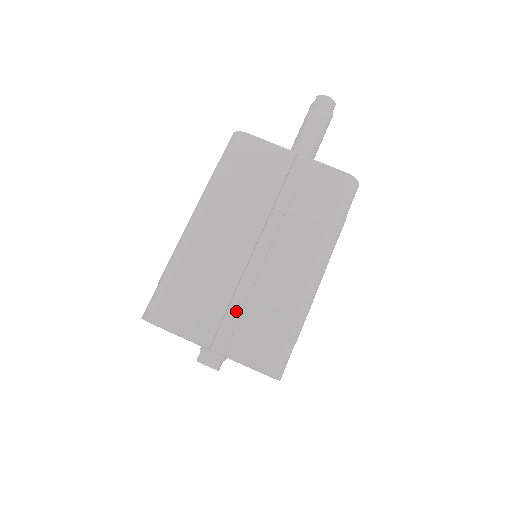
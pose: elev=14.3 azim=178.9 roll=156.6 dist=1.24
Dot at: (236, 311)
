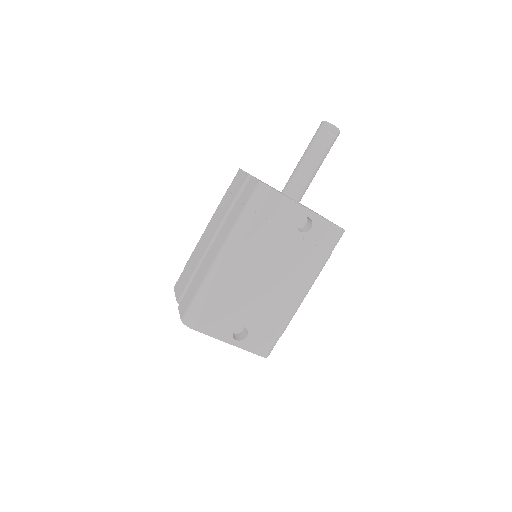
Dot at: occluded
